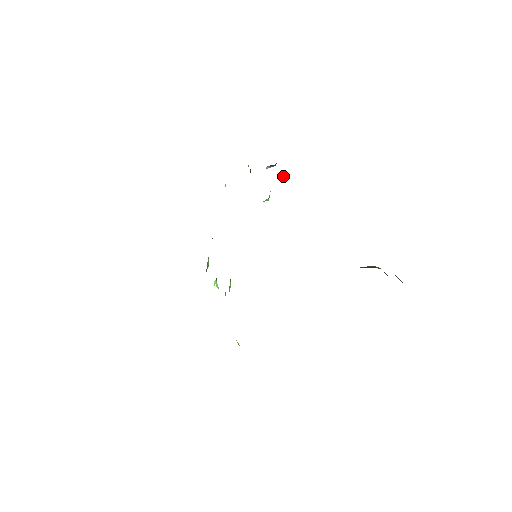
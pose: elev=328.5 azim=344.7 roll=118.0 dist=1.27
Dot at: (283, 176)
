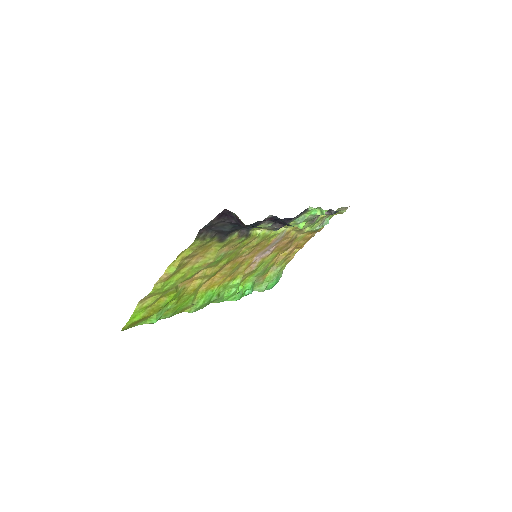
Dot at: (318, 211)
